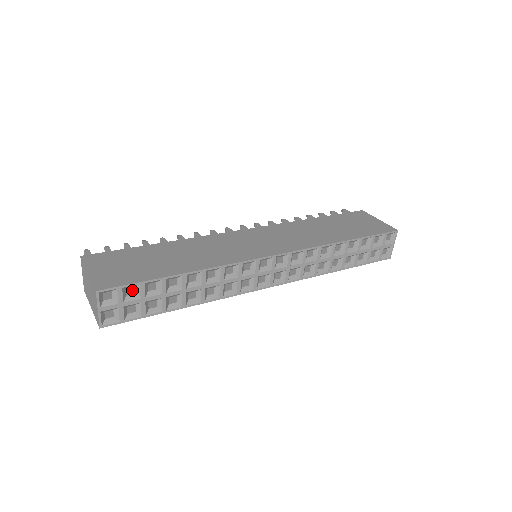
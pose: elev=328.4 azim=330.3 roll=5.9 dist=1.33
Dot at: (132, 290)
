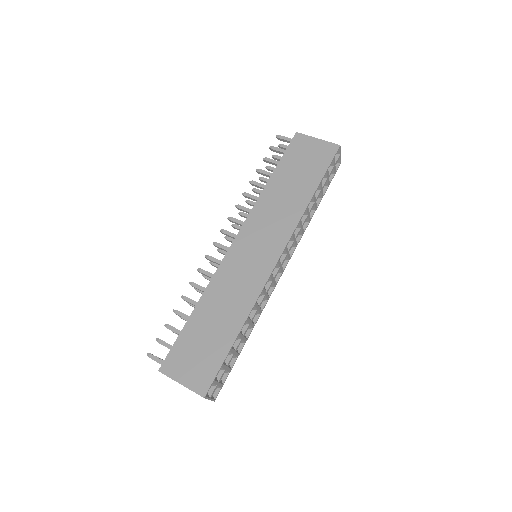
Dot at: occluded
